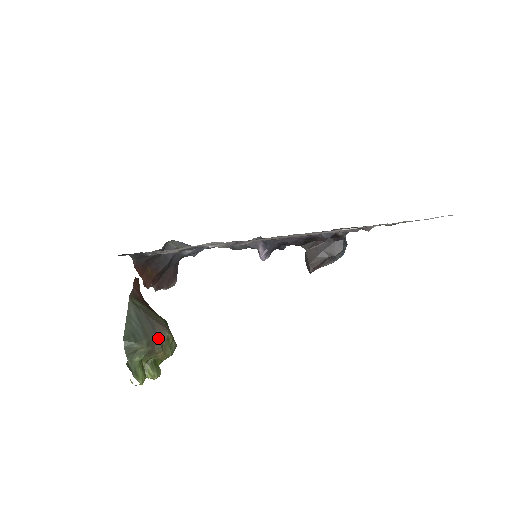
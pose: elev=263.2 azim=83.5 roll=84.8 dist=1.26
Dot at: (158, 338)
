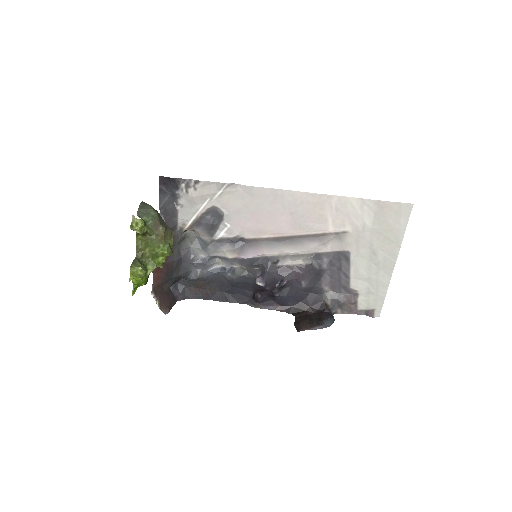
Dot at: (165, 225)
